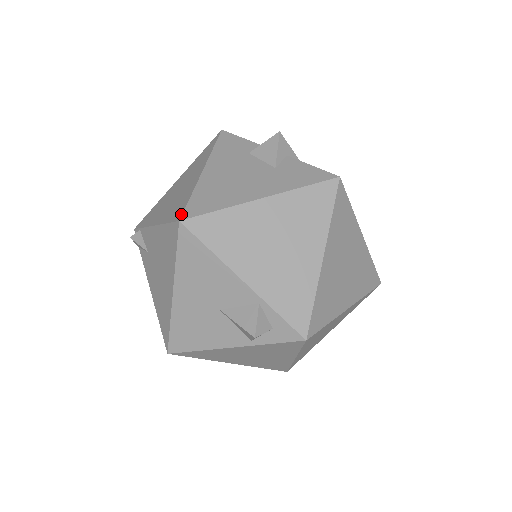
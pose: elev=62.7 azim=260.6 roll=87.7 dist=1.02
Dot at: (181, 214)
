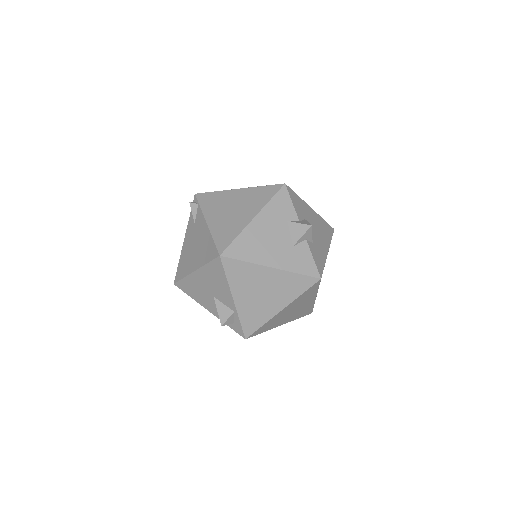
Dot at: (223, 250)
